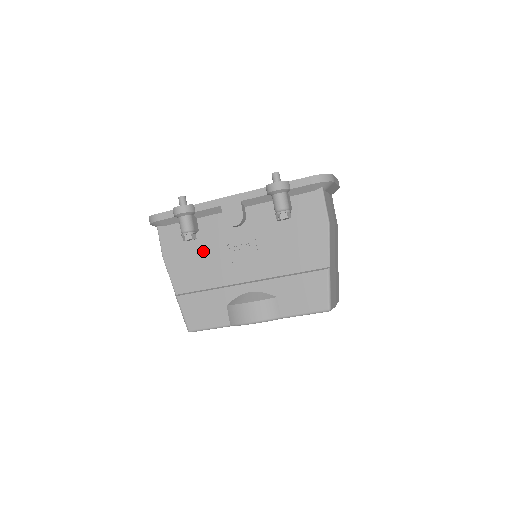
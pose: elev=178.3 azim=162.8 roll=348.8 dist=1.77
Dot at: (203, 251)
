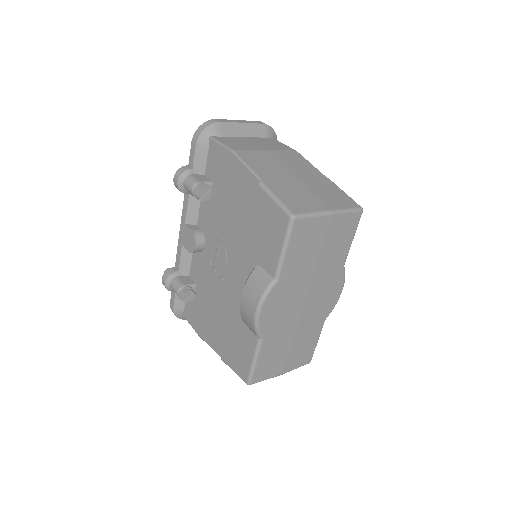
Dot at: (207, 296)
